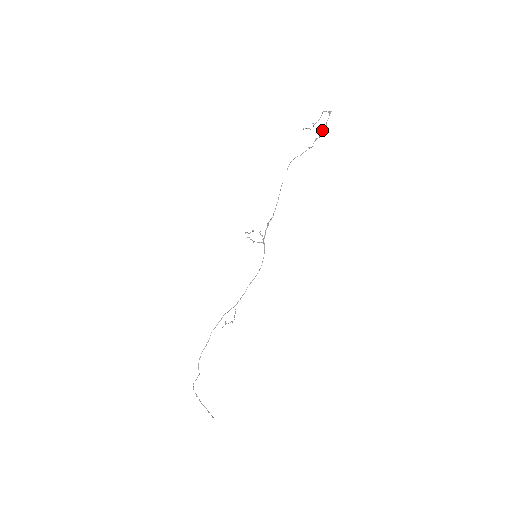
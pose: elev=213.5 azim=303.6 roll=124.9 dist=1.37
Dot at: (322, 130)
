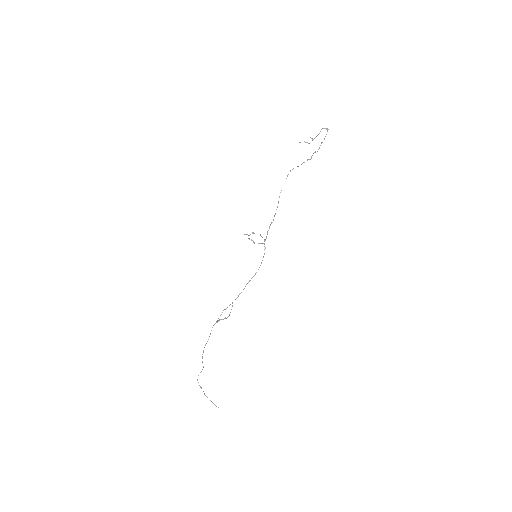
Dot at: (320, 145)
